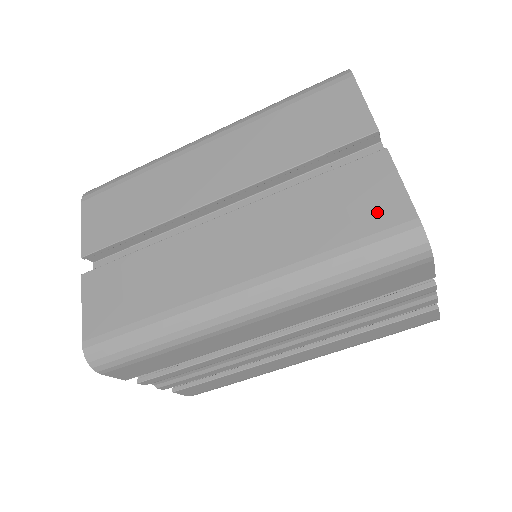
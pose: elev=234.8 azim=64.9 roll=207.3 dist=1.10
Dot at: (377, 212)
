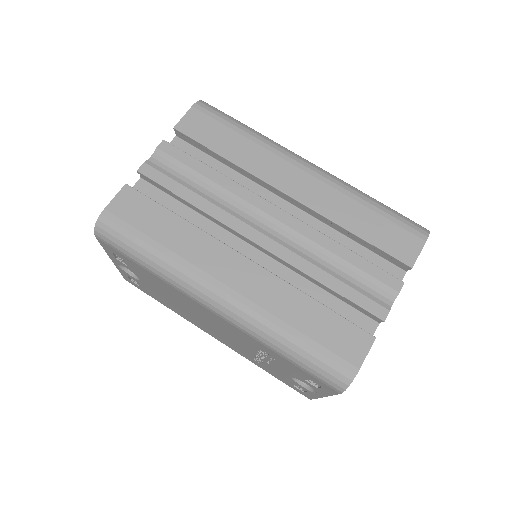
Dot at: occluded
